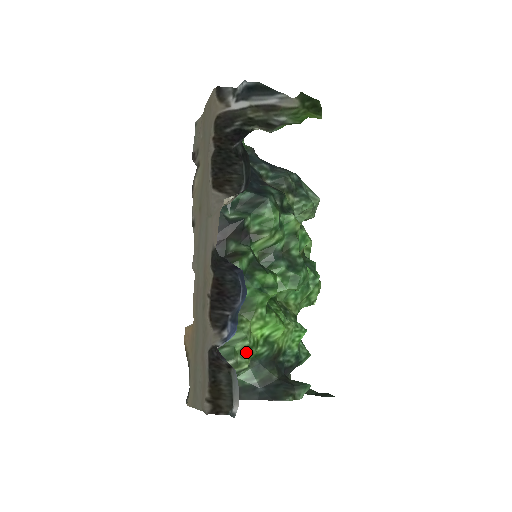
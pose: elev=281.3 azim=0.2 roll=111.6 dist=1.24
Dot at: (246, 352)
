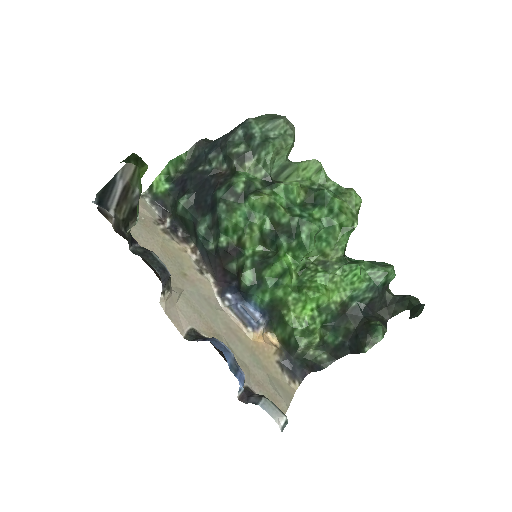
Dot at: (306, 333)
